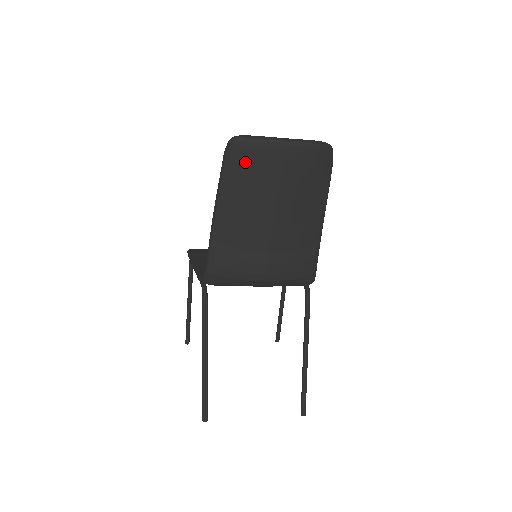
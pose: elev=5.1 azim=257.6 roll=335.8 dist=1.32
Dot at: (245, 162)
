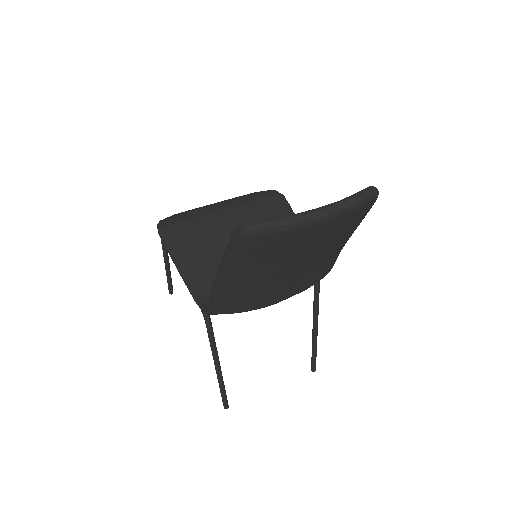
Dot at: (264, 247)
